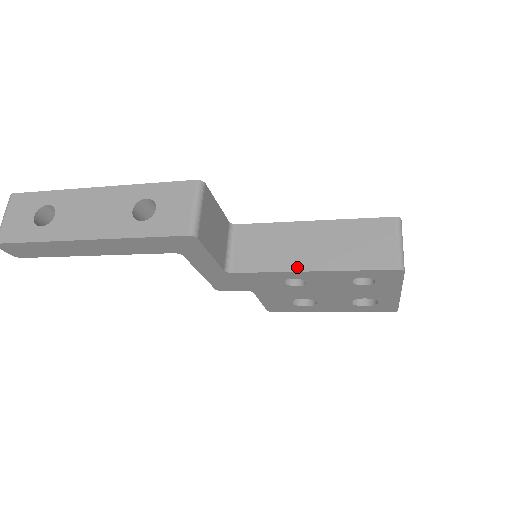
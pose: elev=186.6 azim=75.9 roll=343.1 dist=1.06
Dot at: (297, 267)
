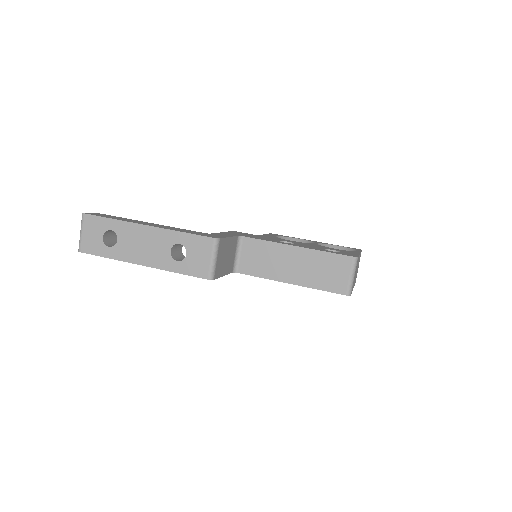
Dot at: (281, 279)
